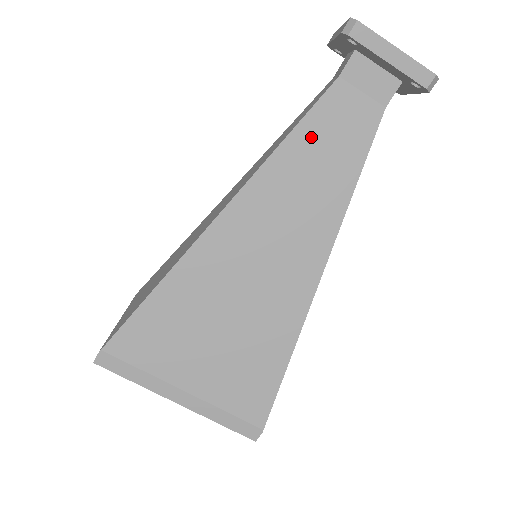
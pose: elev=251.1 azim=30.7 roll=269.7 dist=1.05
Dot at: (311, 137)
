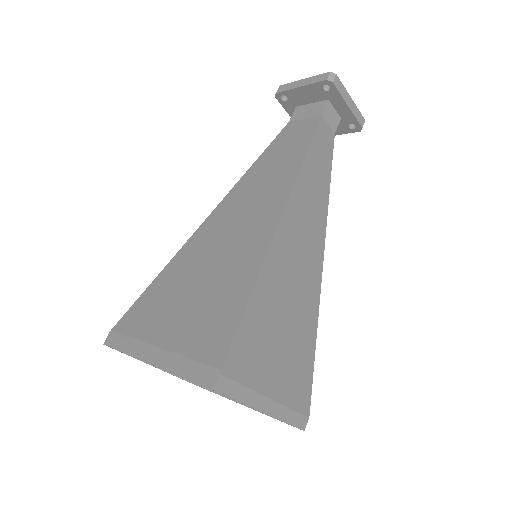
Dot at: (272, 152)
